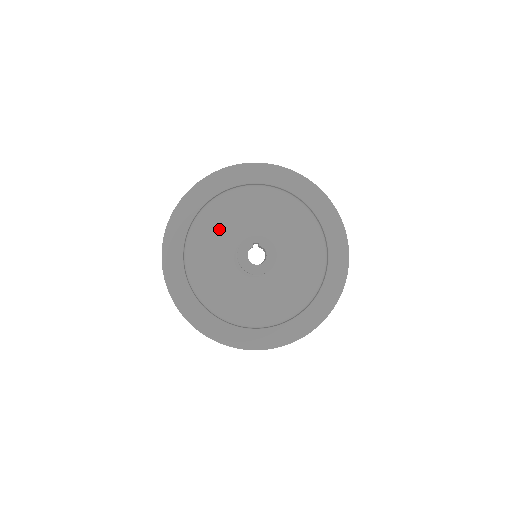
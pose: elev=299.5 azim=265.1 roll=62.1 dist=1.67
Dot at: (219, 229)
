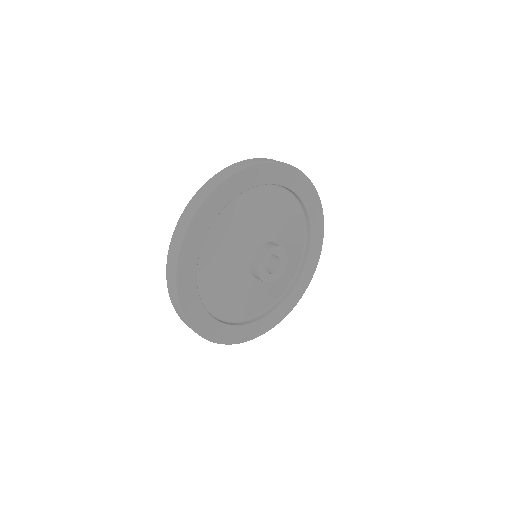
Dot at: (229, 241)
